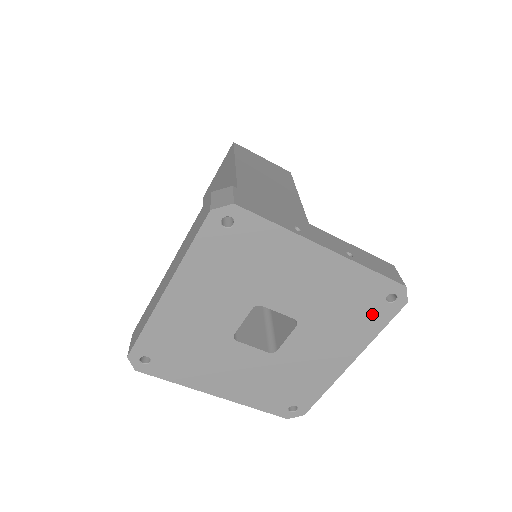
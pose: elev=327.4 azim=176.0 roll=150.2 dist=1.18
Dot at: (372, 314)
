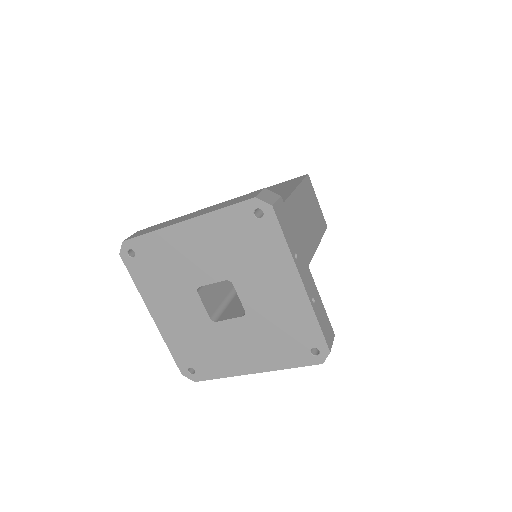
Dot at: (295, 351)
